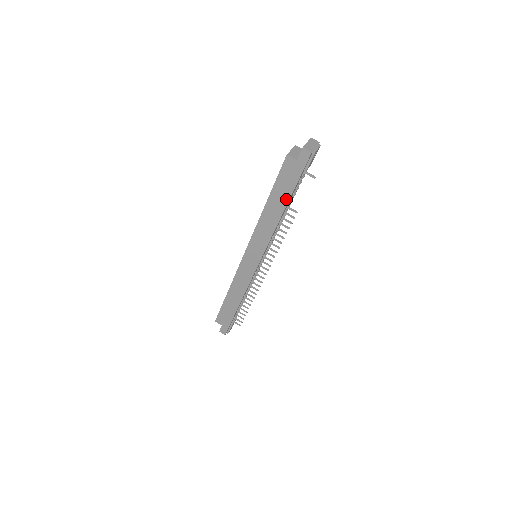
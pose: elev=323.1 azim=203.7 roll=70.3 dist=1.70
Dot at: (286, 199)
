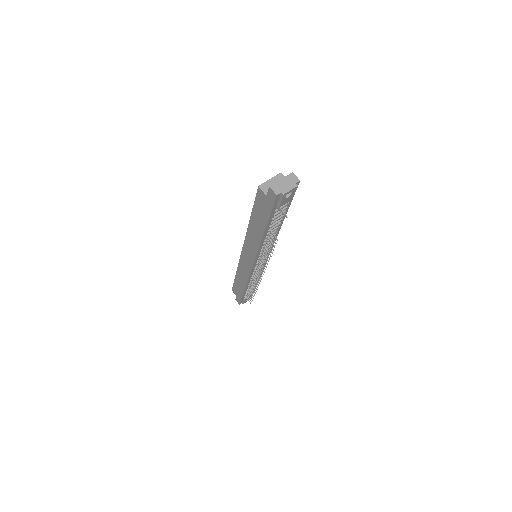
Dot at: (263, 226)
